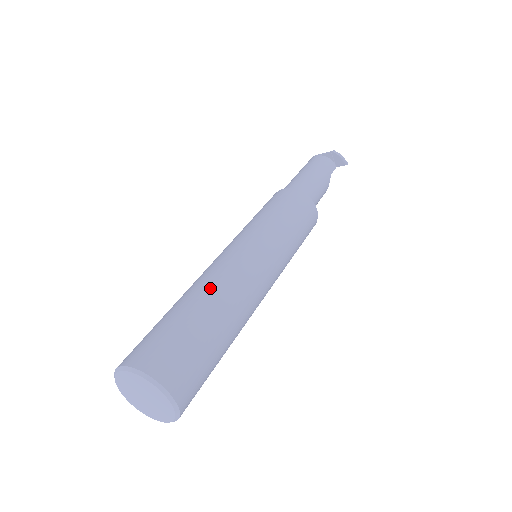
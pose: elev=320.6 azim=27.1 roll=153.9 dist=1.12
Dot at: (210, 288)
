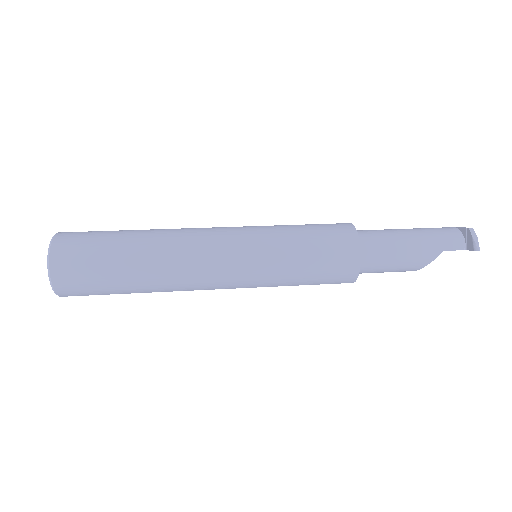
Dot at: (161, 233)
